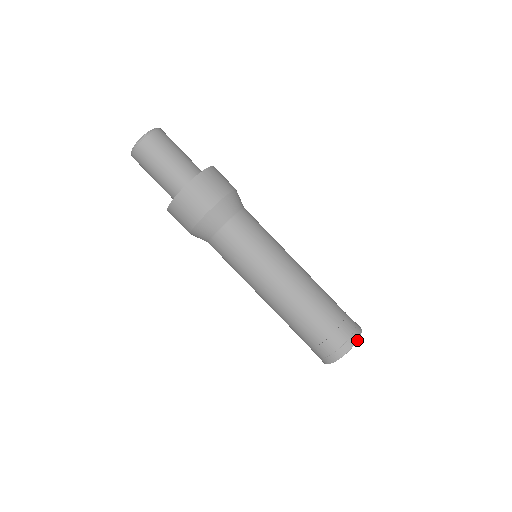
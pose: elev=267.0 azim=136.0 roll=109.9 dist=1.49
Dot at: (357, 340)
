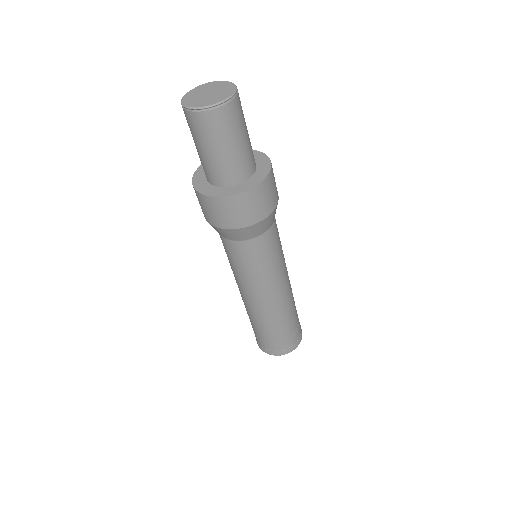
Dot at: (284, 354)
